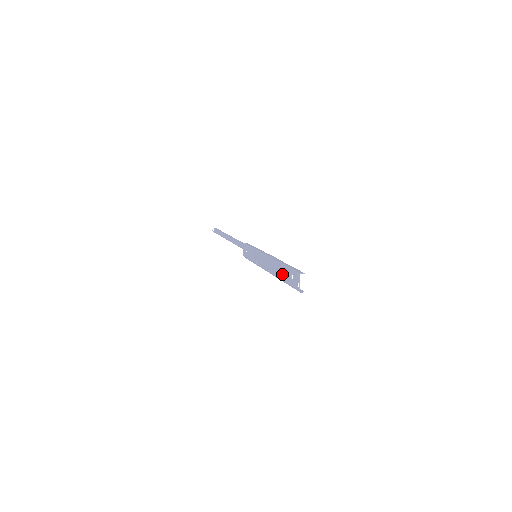
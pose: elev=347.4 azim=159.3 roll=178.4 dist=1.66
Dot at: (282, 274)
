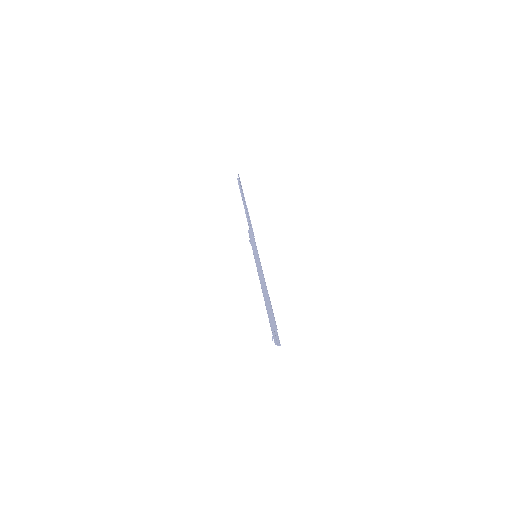
Dot at: occluded
